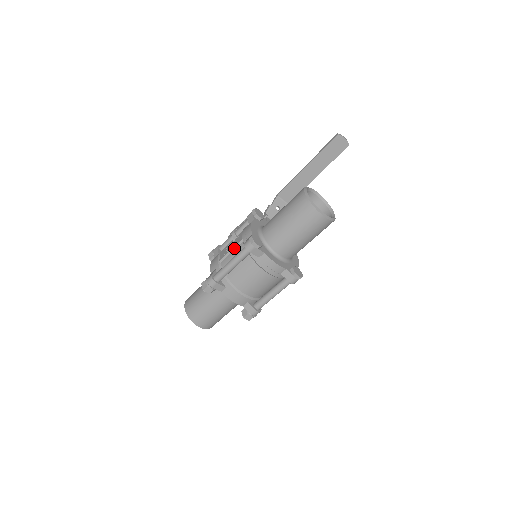
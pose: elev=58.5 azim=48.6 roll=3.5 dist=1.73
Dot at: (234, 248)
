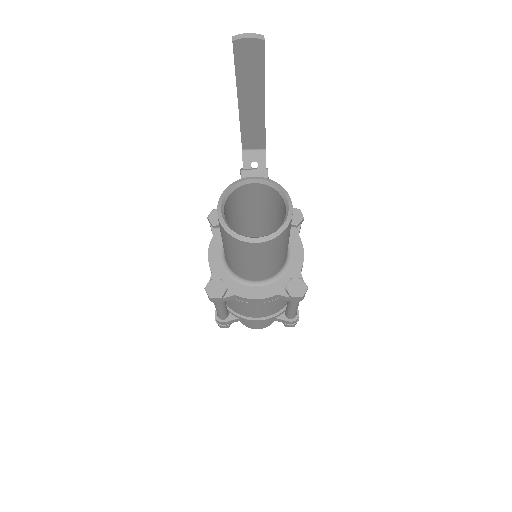
Dot at: occluded
